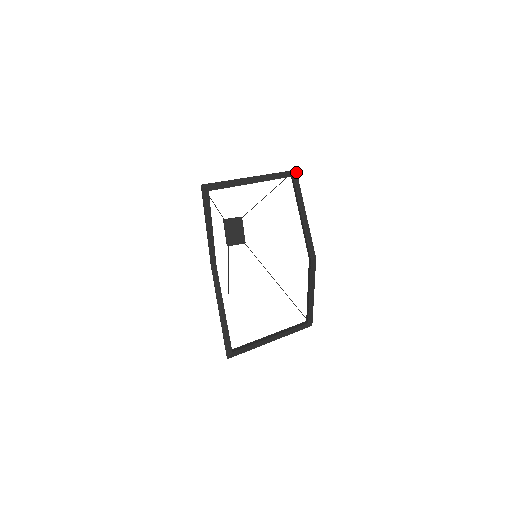
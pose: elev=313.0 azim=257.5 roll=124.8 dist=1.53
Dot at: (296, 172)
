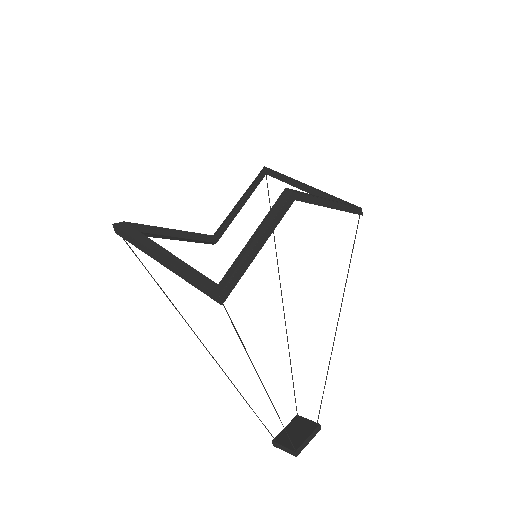
Dot at: (360, 208)
